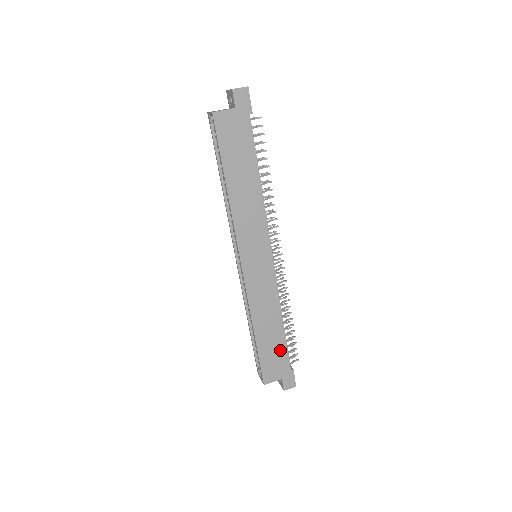
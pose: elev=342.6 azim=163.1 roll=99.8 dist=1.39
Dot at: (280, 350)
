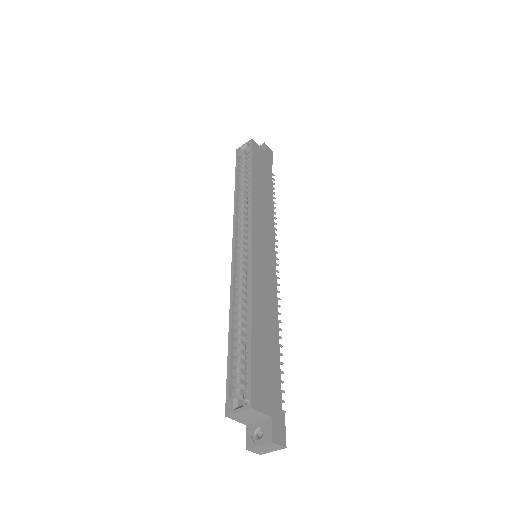
Dot at: (273, 368)
